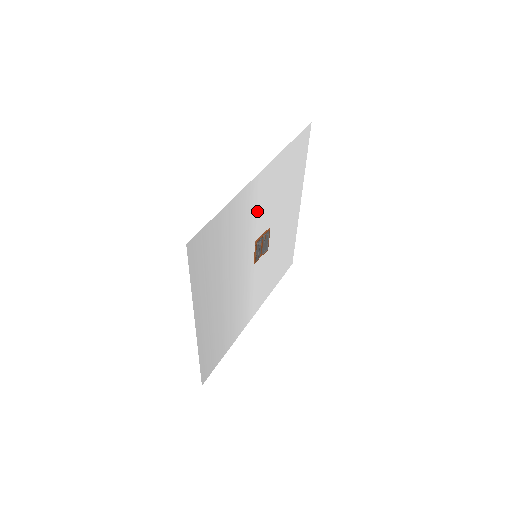
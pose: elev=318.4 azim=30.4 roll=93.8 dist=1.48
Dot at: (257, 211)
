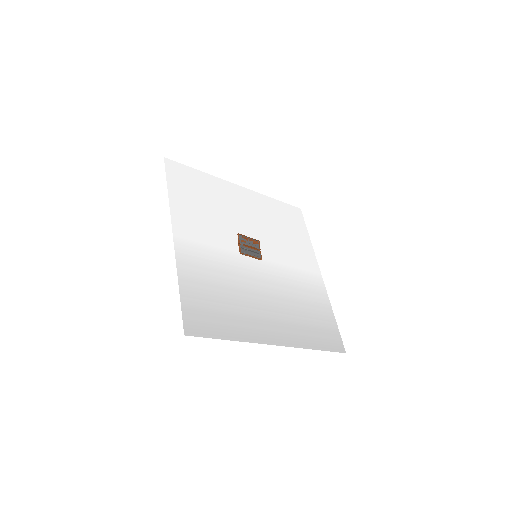
Dot at: (210, 245)
